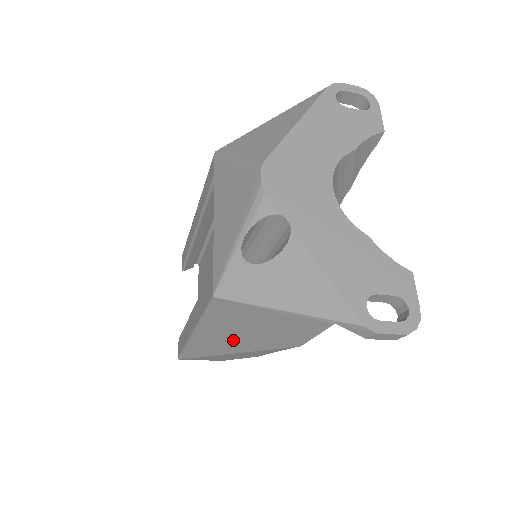
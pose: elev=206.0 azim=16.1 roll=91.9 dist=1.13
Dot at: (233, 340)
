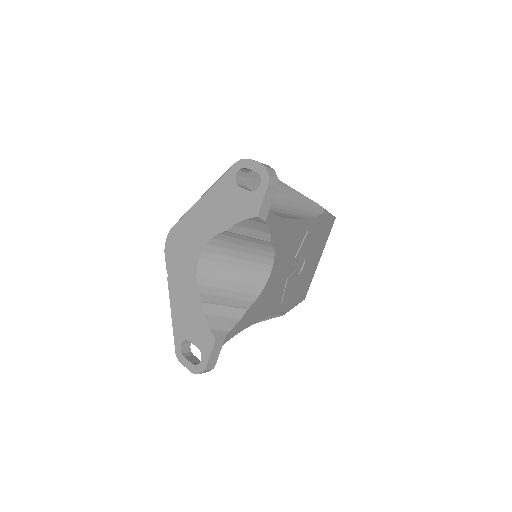
Dot at: occluded
